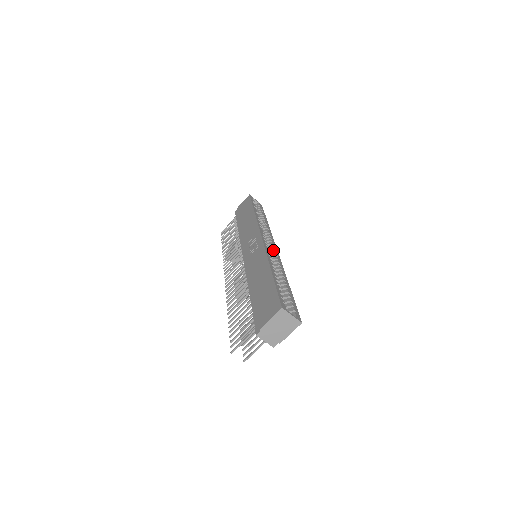
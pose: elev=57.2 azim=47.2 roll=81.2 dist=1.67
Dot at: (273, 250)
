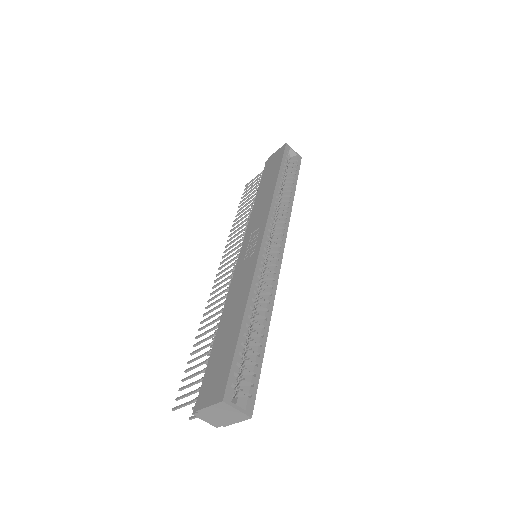
Dot at: (275, 257)
